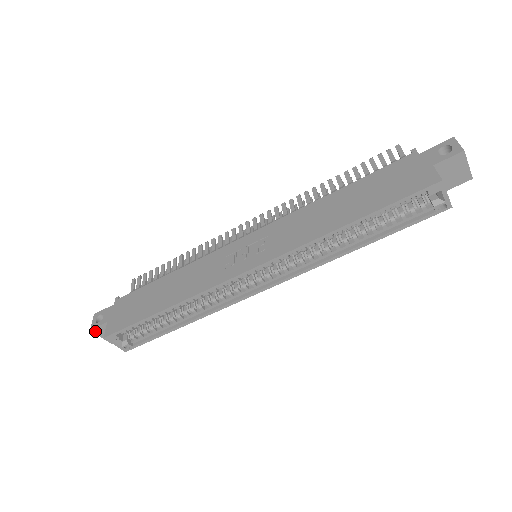
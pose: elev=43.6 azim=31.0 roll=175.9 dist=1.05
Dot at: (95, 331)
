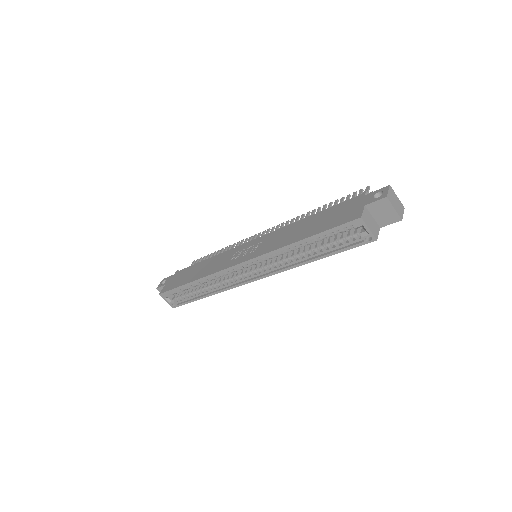
Dot at: (159, 290)
